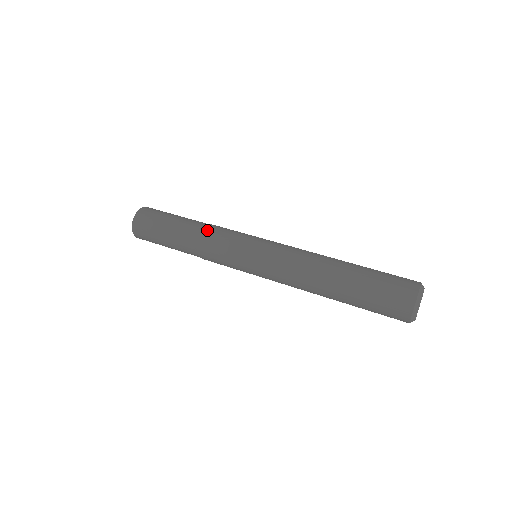
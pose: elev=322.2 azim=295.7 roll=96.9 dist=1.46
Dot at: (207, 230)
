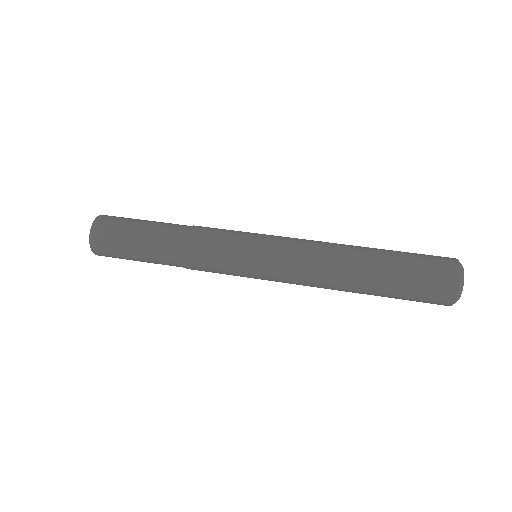
Dot at: (188, 251)
